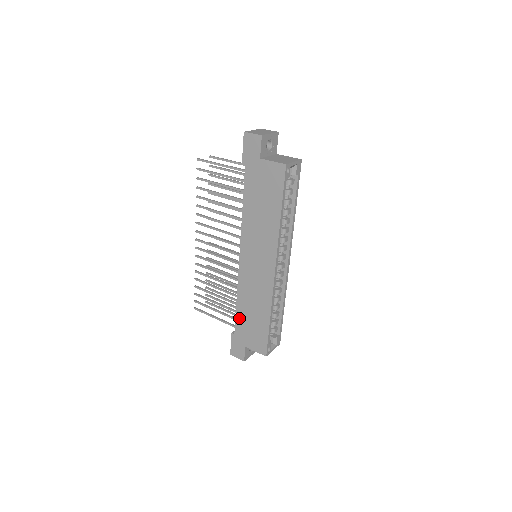
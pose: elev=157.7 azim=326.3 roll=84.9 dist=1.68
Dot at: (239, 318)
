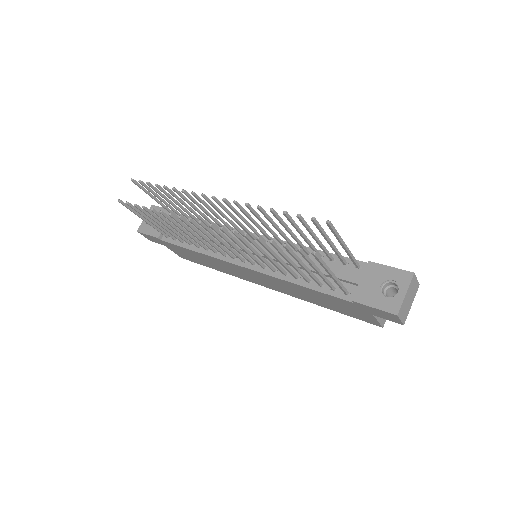
Dot at: (182, 249)
